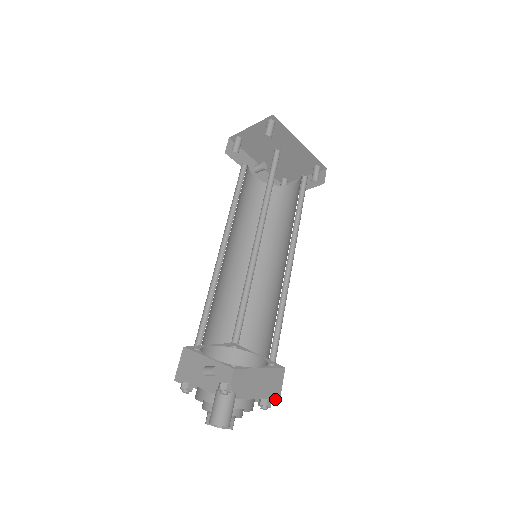
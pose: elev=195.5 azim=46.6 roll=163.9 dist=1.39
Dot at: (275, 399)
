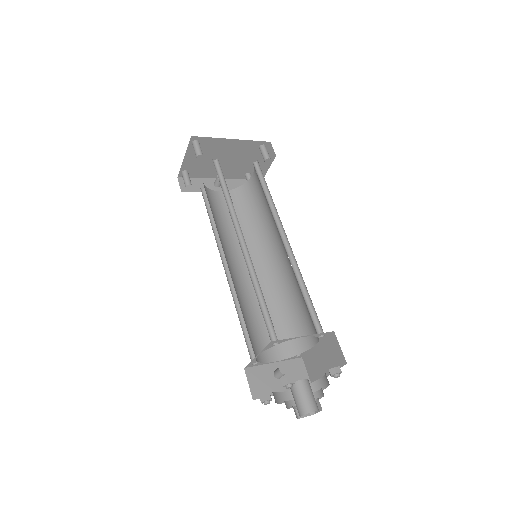
Dot at: (342, 362)
